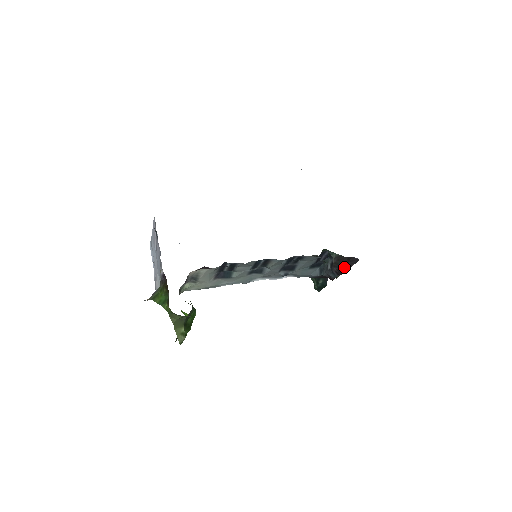
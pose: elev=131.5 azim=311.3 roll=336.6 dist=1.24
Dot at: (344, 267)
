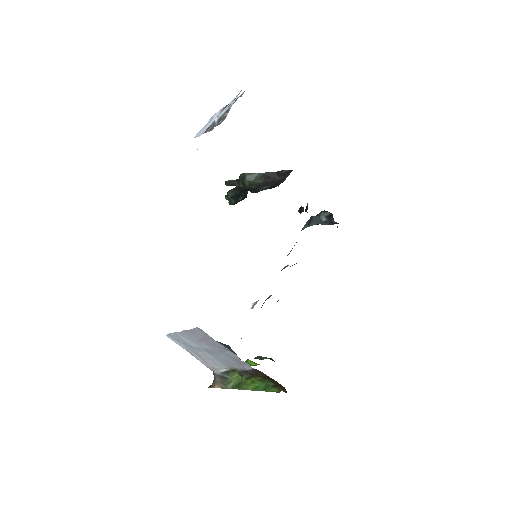
Dot at: (276, 182)
